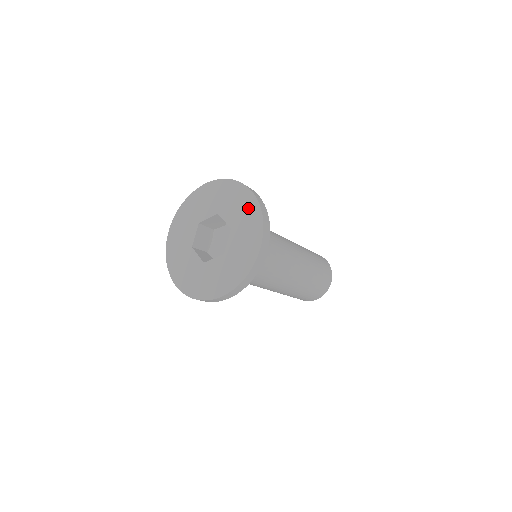
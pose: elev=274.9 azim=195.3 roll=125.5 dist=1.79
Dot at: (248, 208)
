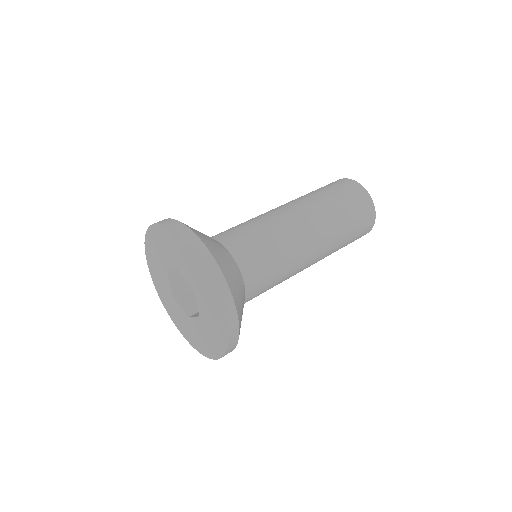
Dot at: (162, 238)
